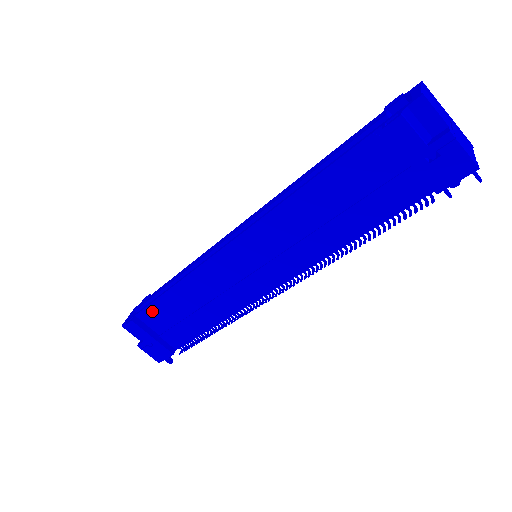
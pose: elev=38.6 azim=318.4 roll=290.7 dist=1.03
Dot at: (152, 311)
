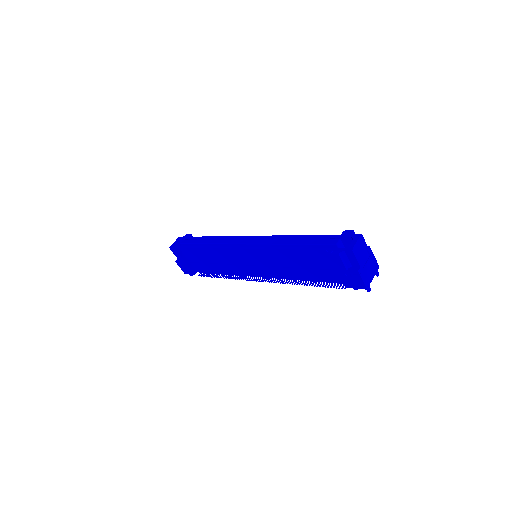
Dot at: (189, 251)
